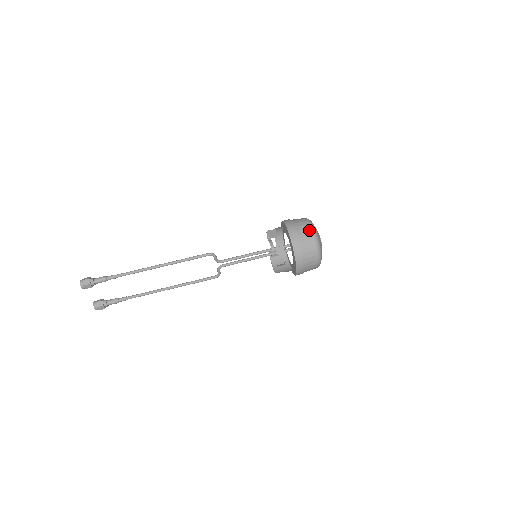
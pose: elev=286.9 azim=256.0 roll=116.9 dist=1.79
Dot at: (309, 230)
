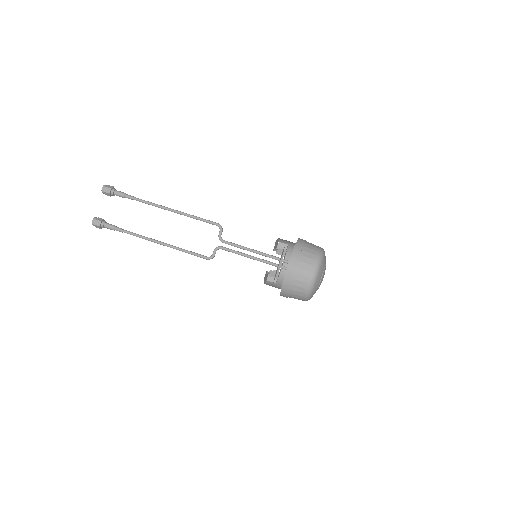
Dot at: (318, 247)
